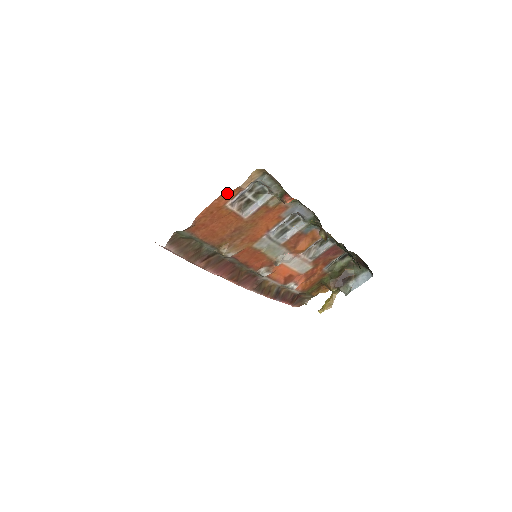
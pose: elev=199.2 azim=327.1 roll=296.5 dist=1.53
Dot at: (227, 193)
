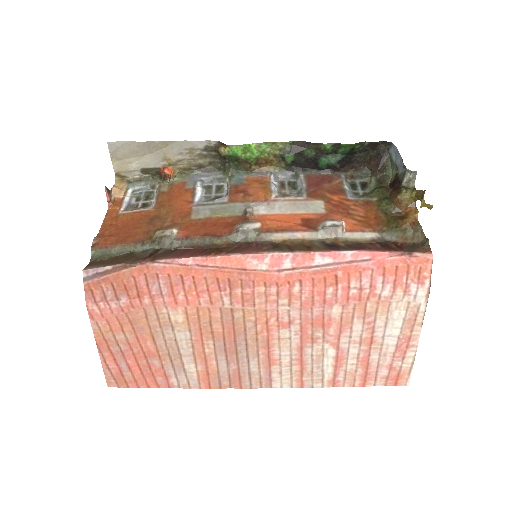
Dot at: (112, 208)
